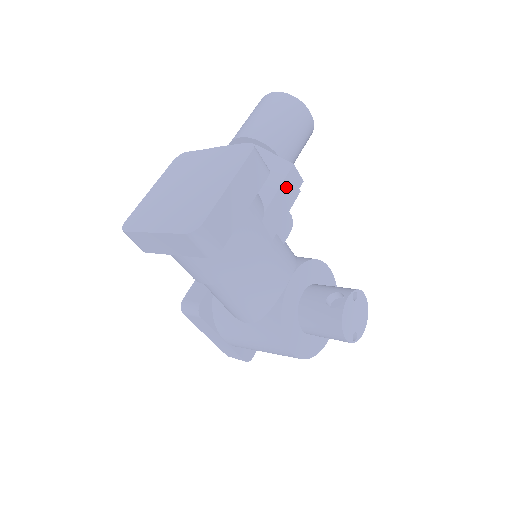
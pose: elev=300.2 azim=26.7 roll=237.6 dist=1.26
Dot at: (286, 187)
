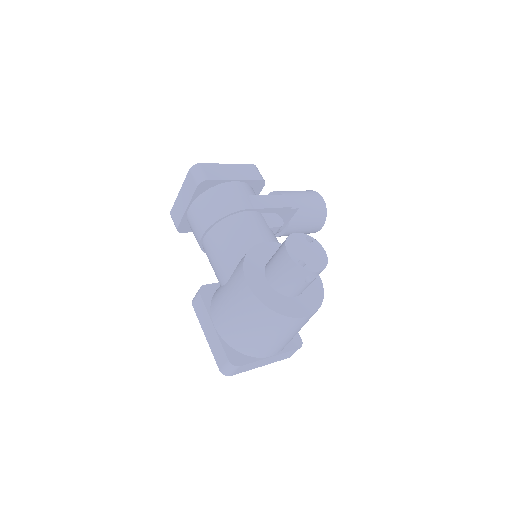
Dot at: (278, 197)
